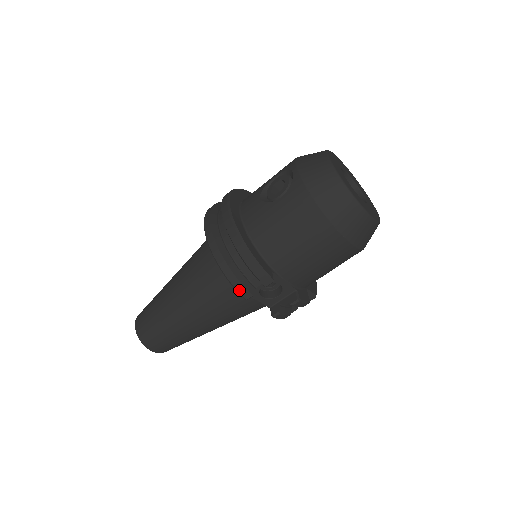
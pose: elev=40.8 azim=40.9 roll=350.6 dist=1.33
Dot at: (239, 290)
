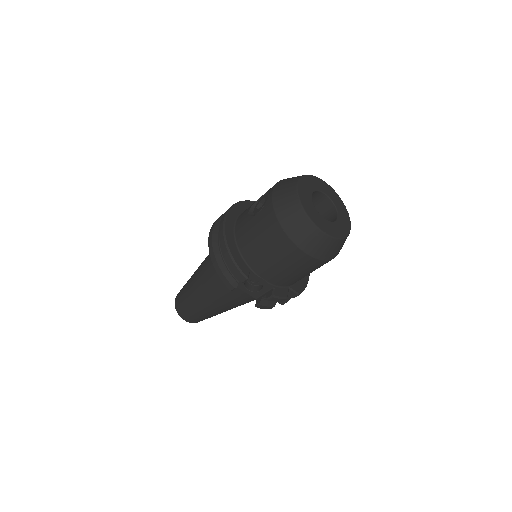
Dot at: (225, 283)
